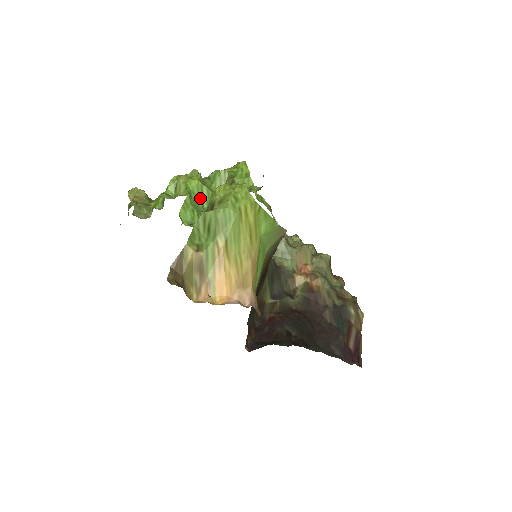
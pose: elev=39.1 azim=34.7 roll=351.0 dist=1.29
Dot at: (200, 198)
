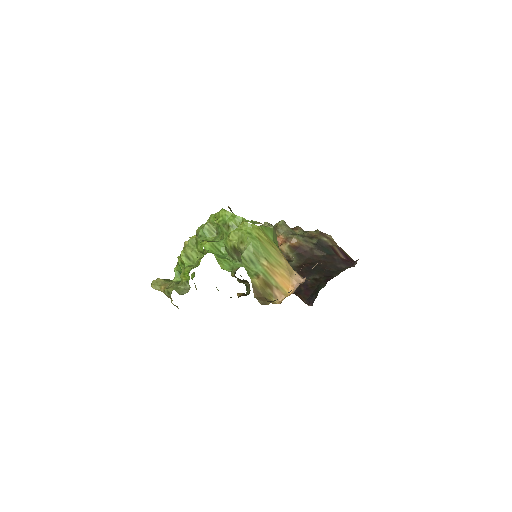
Dot at: (217, 251)
